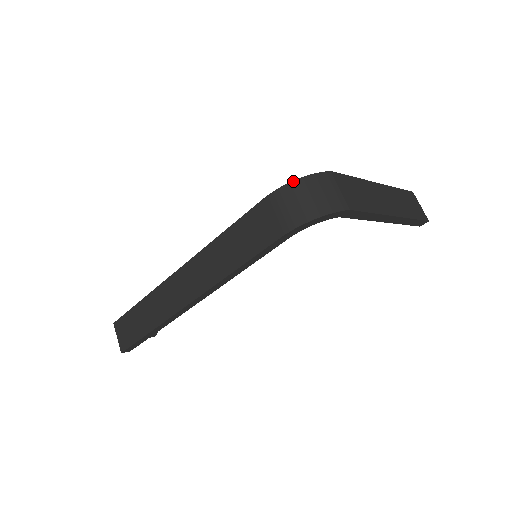
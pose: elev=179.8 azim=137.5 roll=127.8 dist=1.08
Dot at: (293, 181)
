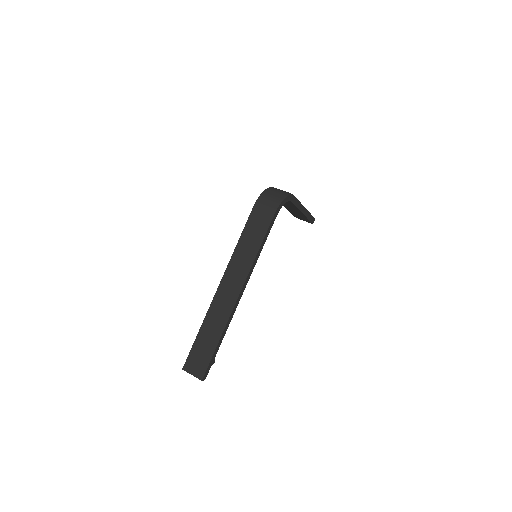
Dot at: (262, 193)
